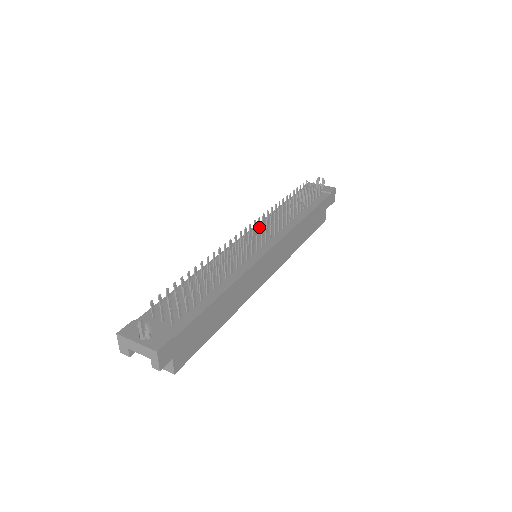
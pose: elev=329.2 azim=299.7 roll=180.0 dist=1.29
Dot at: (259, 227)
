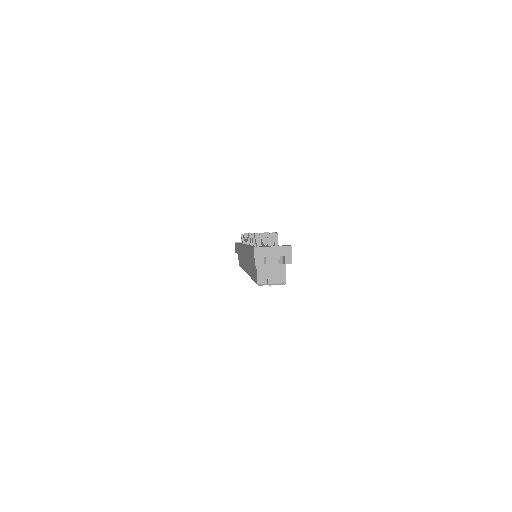
Dot at: (247, 241)
